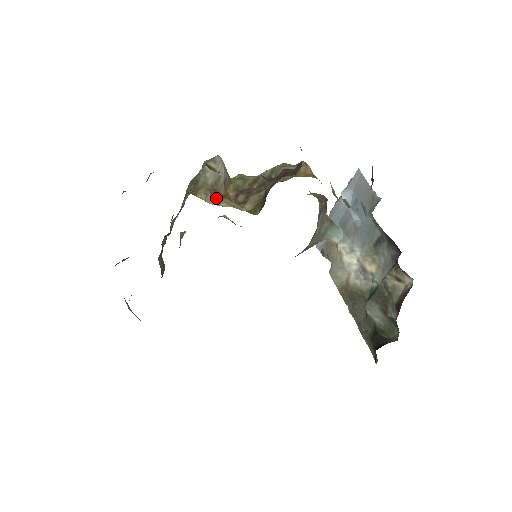
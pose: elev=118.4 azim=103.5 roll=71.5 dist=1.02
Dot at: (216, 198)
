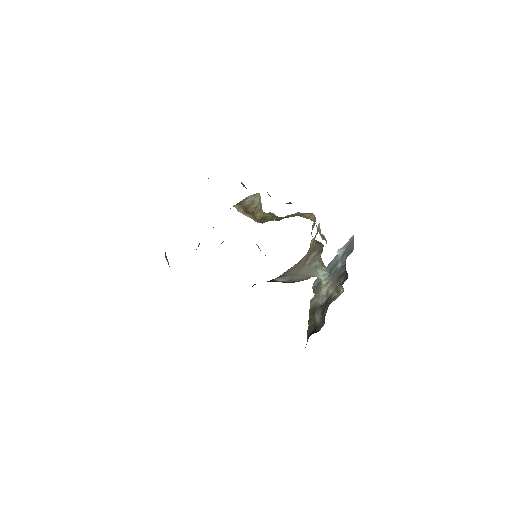
Dot at: (245, 211)
